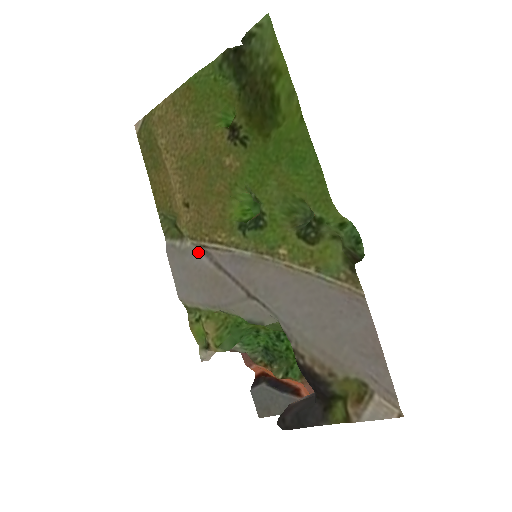
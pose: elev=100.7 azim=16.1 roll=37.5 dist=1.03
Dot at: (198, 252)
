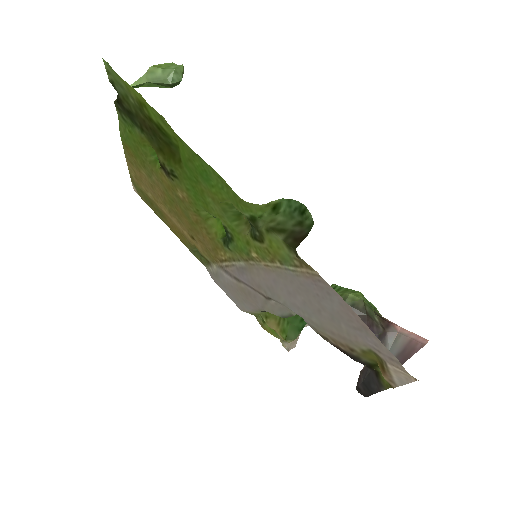
Dot at: (222, 272)
